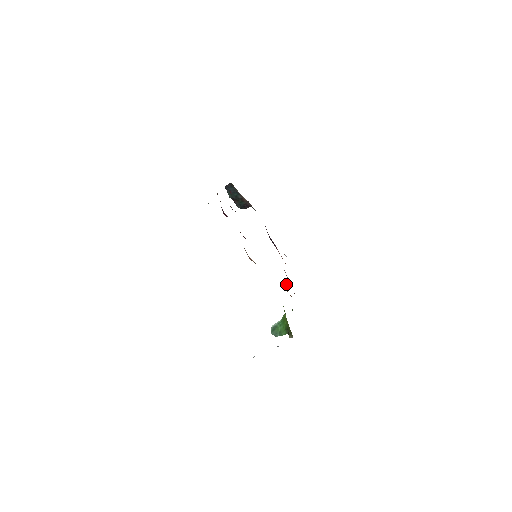
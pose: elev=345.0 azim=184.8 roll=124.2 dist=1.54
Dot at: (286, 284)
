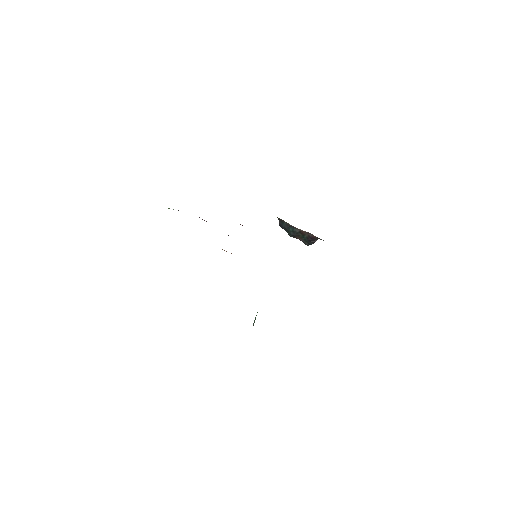
Dot at: occluded
